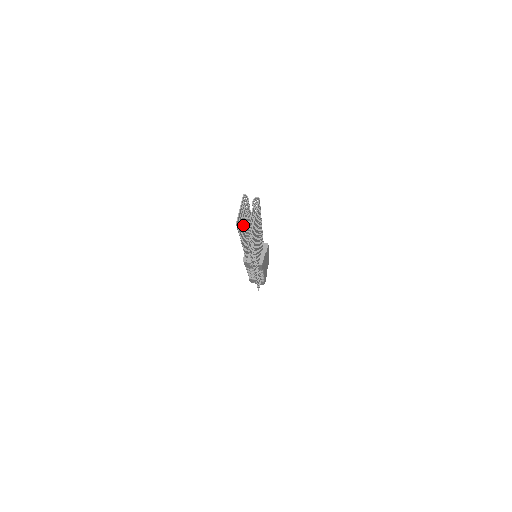
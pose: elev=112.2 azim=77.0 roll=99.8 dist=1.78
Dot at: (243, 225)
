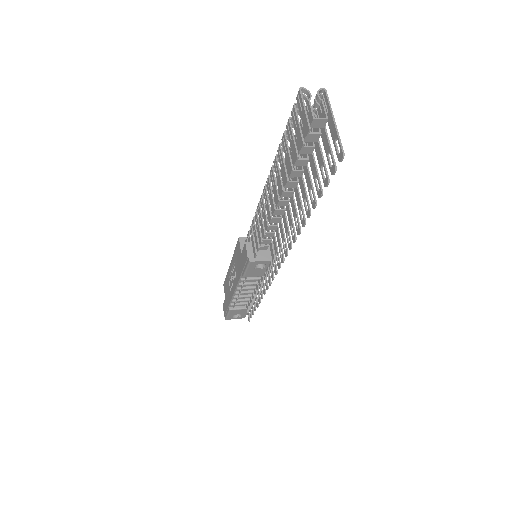
Dot at: occluded
